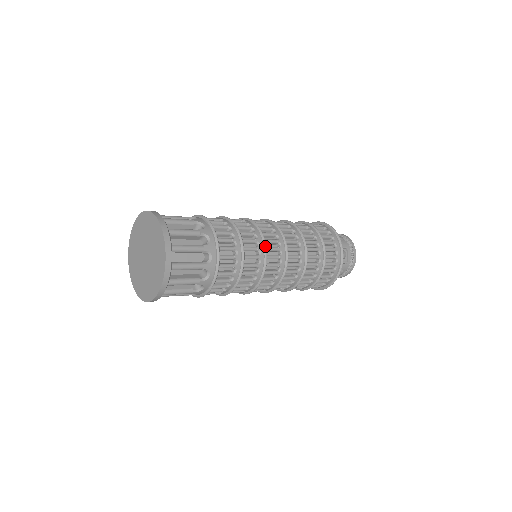
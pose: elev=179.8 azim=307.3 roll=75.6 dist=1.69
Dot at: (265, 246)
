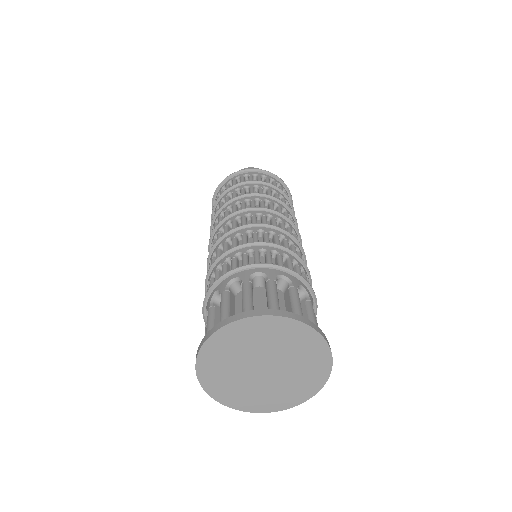
Dot at: (306, 263)
